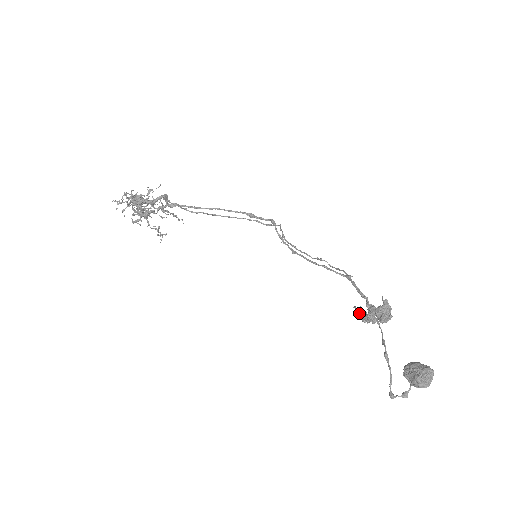
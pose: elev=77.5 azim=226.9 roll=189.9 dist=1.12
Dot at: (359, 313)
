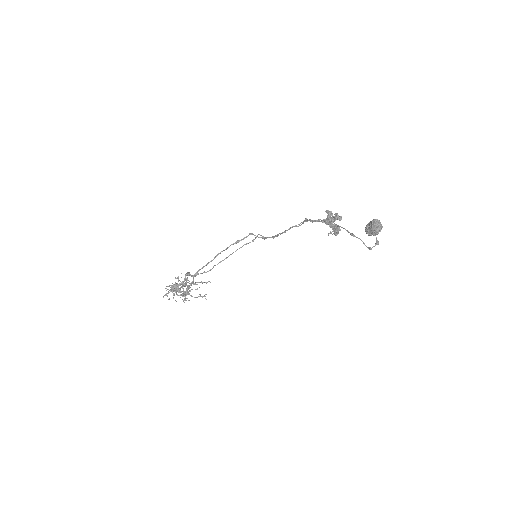
Dot at: (332, 234)
